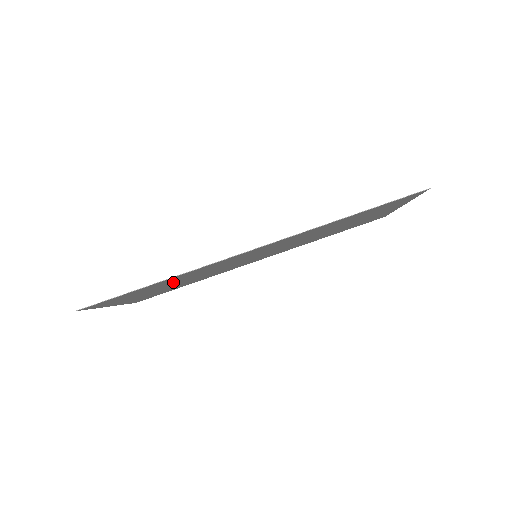
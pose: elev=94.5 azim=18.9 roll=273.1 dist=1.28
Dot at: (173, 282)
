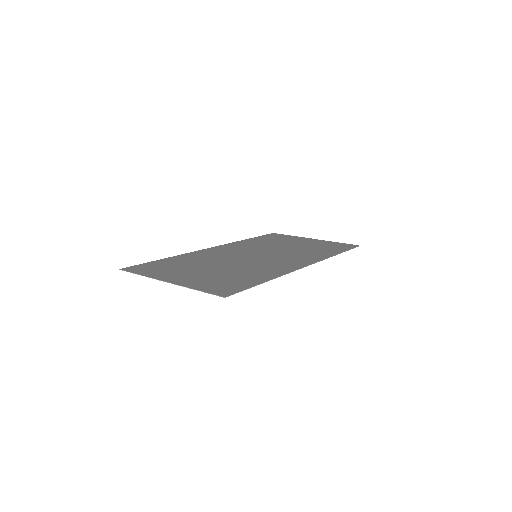
Dot at: (233, 272)
